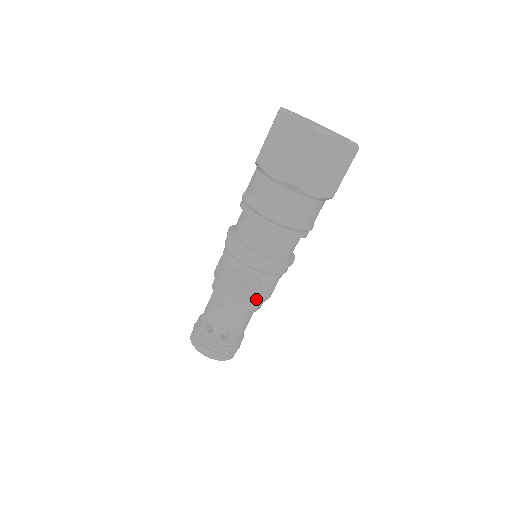
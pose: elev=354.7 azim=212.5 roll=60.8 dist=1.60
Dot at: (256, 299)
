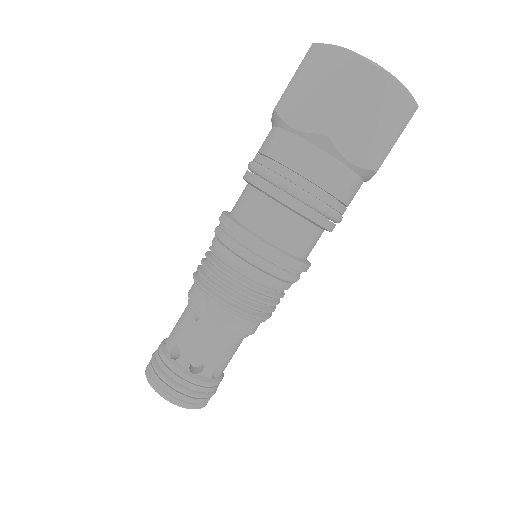
Dot at: (249, 313)
